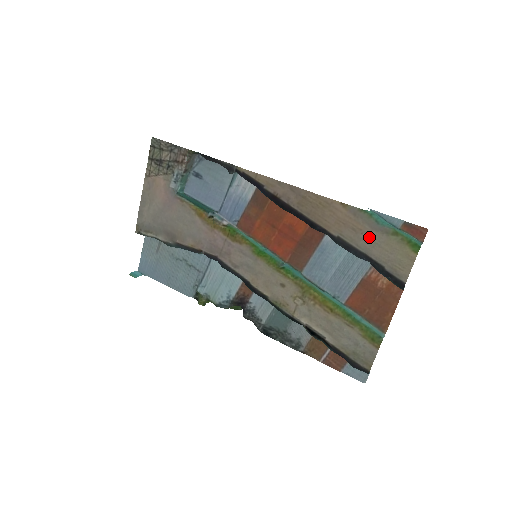
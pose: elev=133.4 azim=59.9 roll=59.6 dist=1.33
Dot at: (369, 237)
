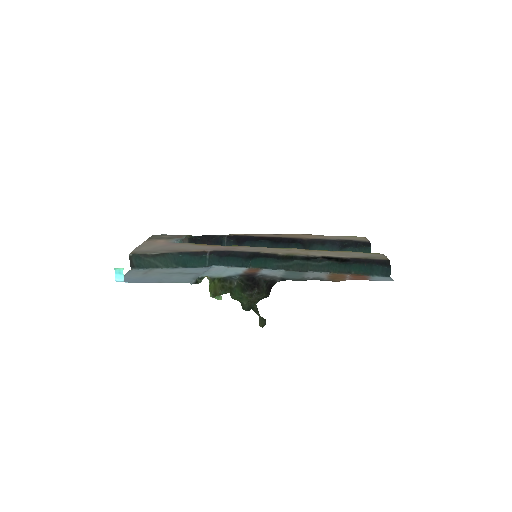
Dot at: (333, 237)
